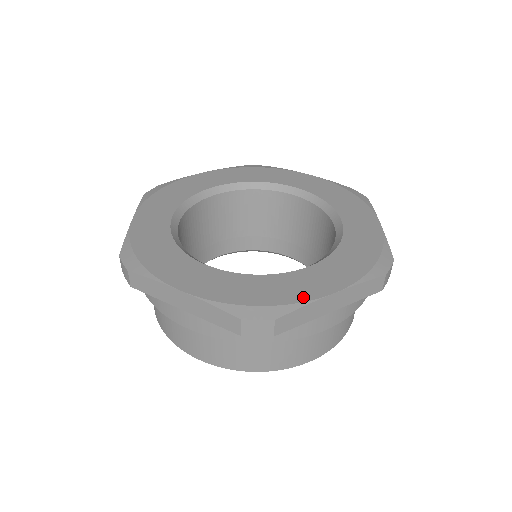
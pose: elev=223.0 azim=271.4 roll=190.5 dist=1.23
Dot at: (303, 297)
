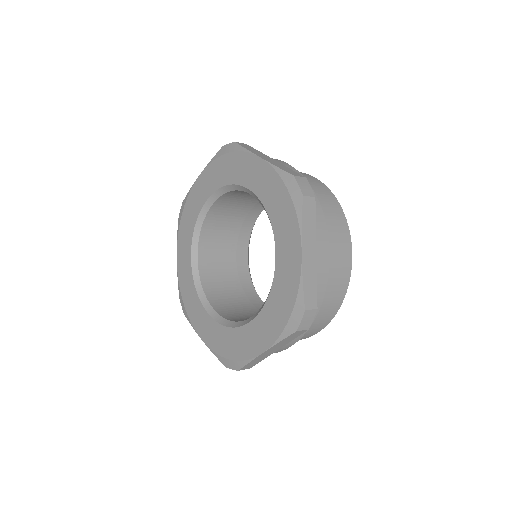
Dot at: (248, 355)
